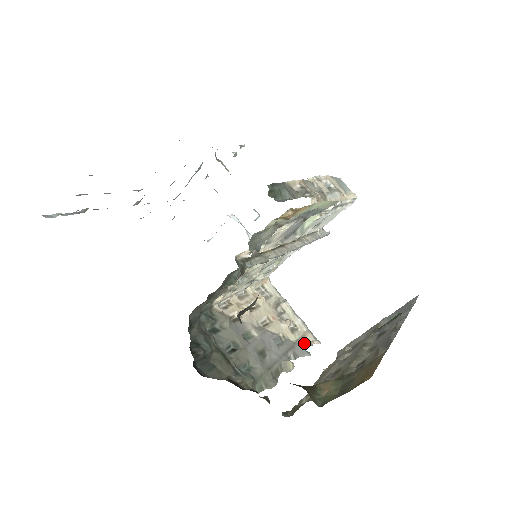
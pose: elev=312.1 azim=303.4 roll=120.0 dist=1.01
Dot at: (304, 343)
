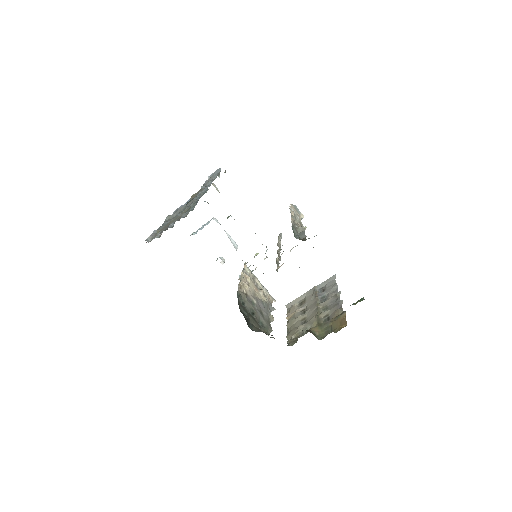
Dot at: (270, 302)
